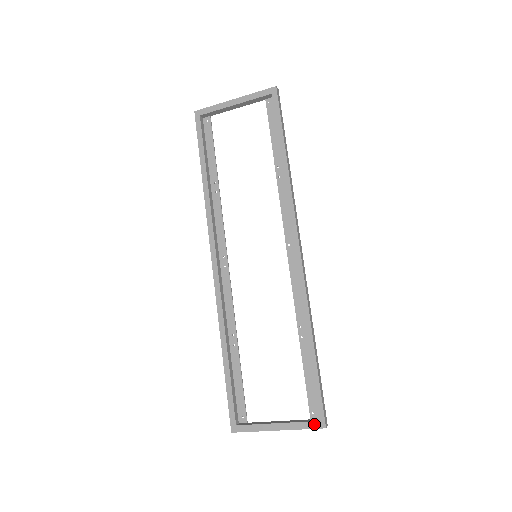
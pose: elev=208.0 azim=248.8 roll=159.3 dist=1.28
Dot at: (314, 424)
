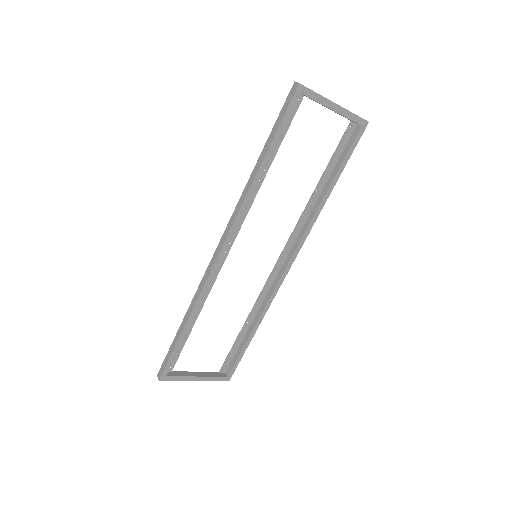
Dot at: (224, 379)
